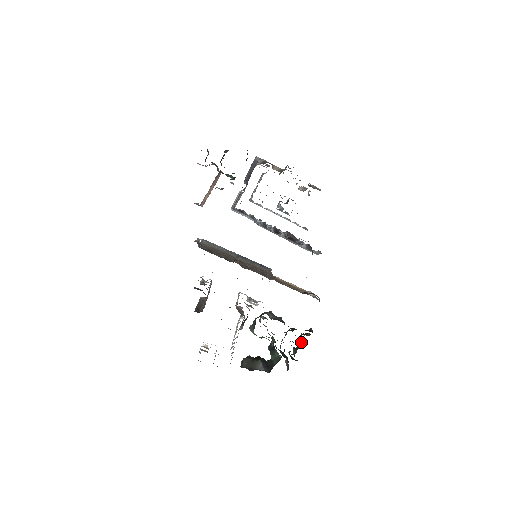
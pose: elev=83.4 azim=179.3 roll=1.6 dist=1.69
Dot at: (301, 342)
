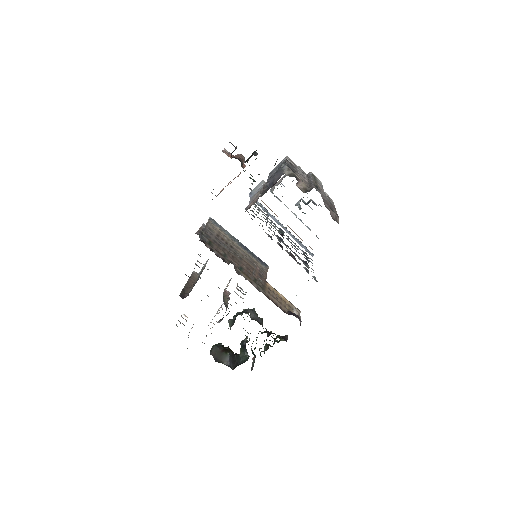
Dot at: (274, 343)
